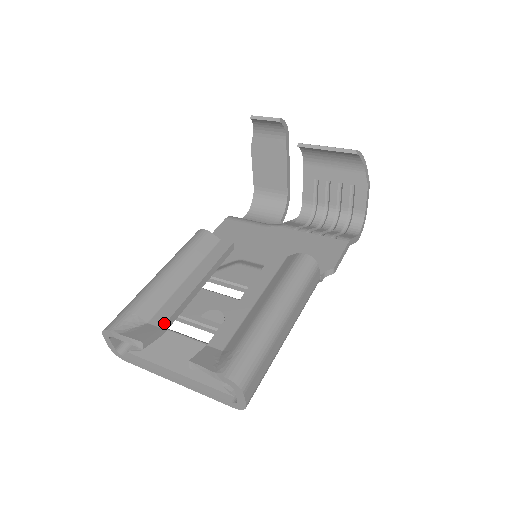
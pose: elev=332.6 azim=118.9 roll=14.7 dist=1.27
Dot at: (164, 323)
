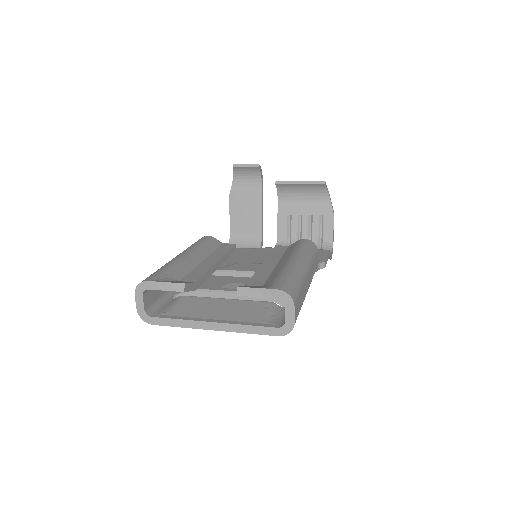
Dot at: (196, 280)
